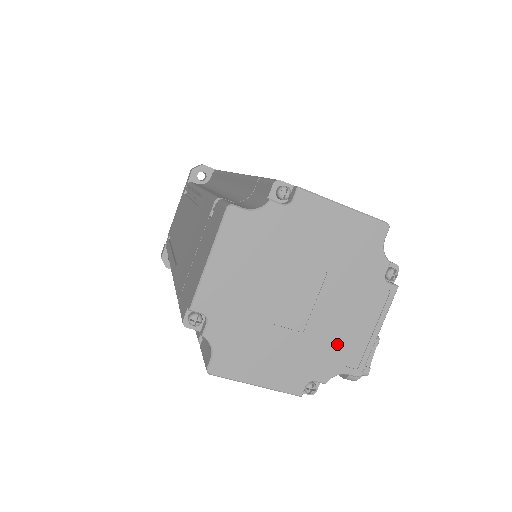
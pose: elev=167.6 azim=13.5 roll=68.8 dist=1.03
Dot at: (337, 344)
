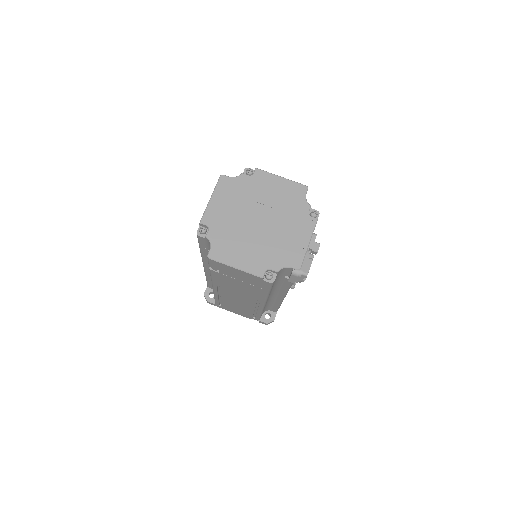
Dot at: (283, 248)
